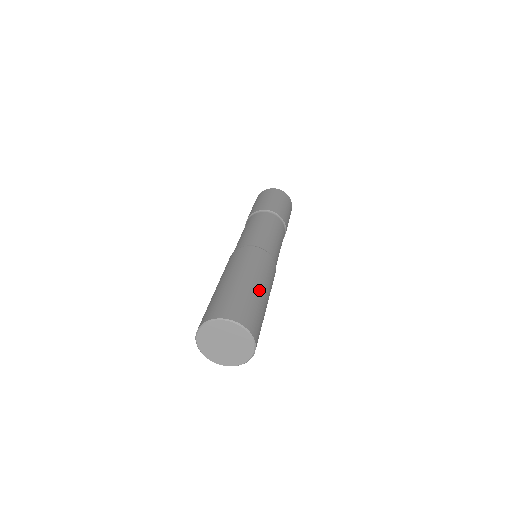
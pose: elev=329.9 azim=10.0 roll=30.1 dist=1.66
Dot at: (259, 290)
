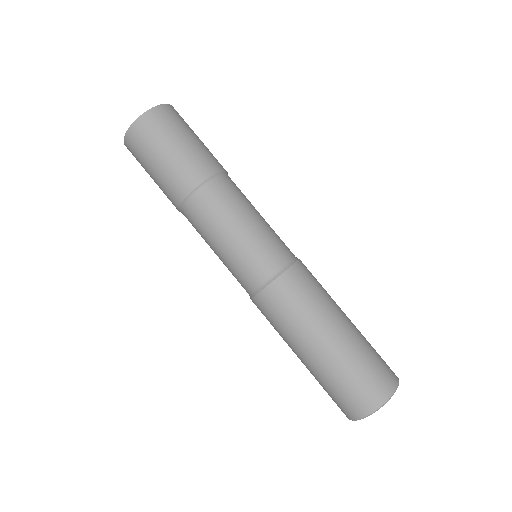
Dot at: (327, 351)
